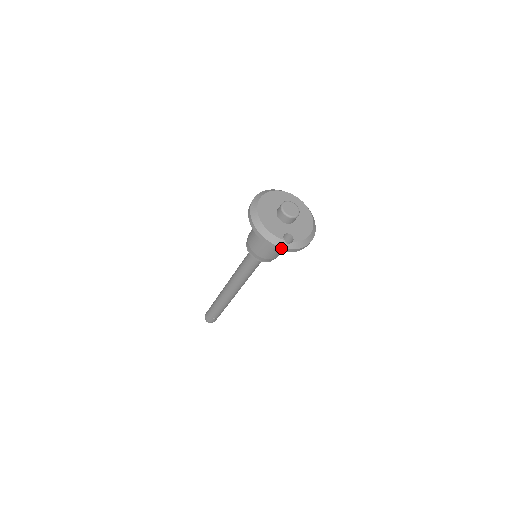
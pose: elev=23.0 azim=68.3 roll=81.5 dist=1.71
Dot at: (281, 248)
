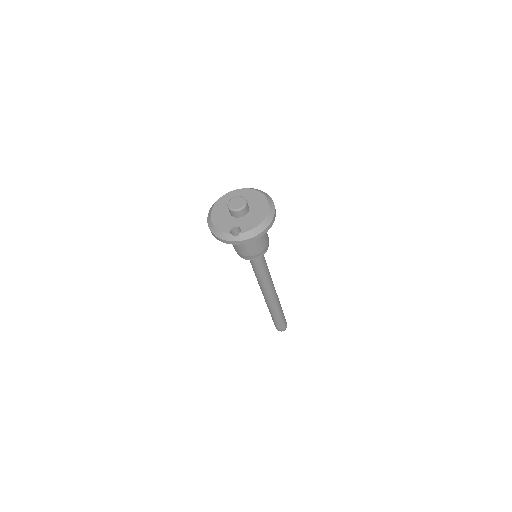
Dot at: (231, 242)
